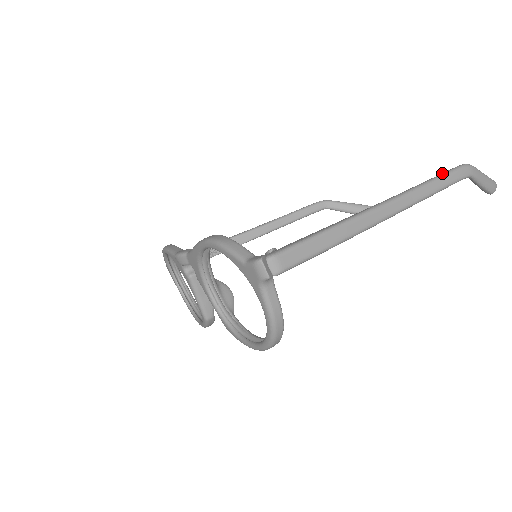
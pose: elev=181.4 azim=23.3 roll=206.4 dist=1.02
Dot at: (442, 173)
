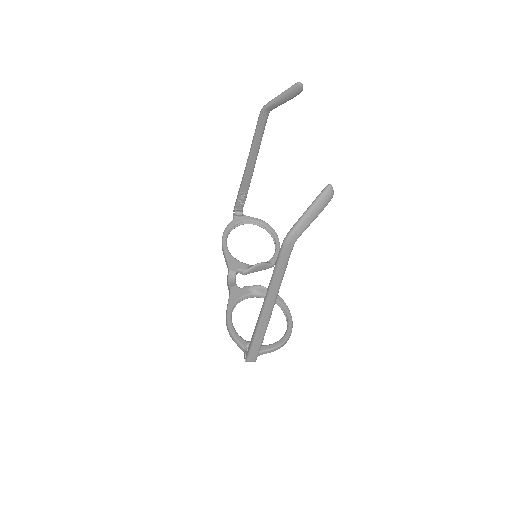
Dot at: (276, 263)
